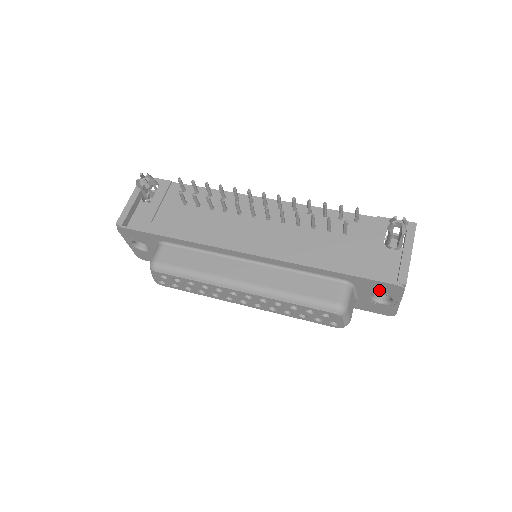
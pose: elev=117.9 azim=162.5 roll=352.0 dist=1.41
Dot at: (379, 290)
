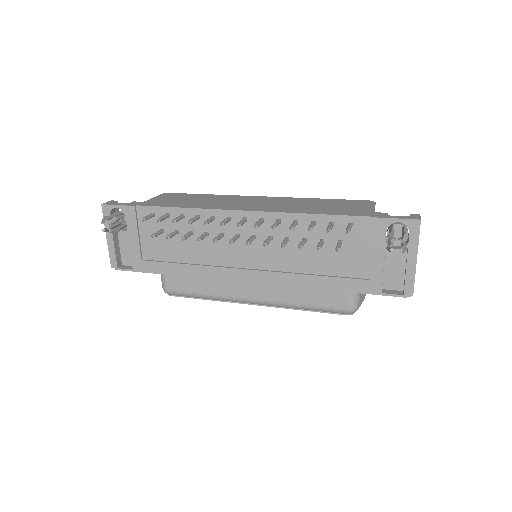
Dot at: occluded
